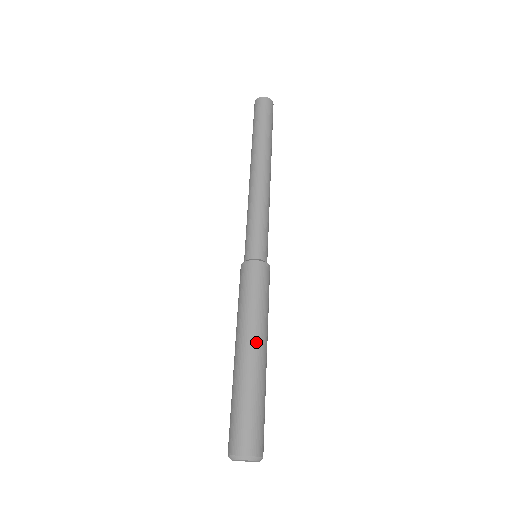
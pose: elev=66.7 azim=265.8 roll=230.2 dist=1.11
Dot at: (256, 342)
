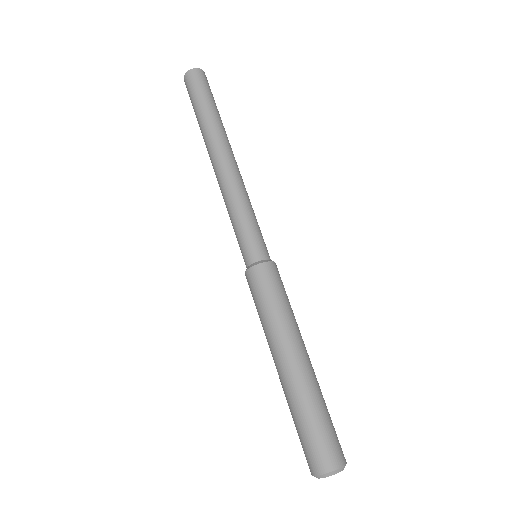
Dot at: (286, 355)
